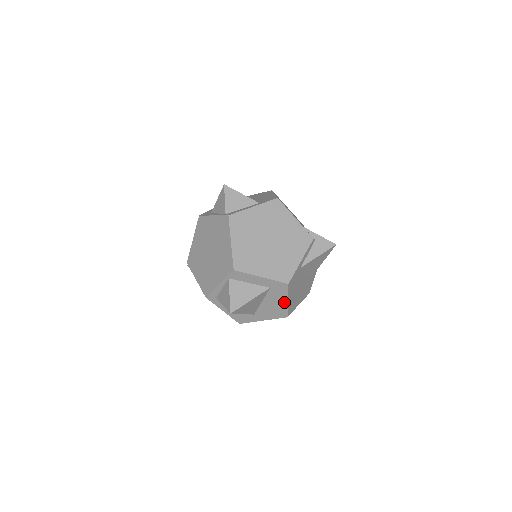
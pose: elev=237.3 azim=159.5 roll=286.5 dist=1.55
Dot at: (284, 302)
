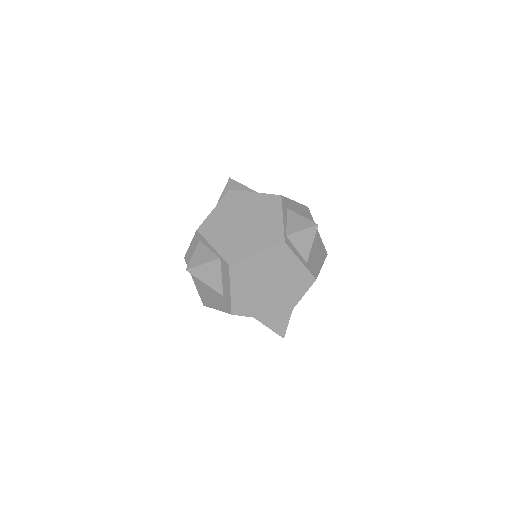
Dot at: (215, 306)
